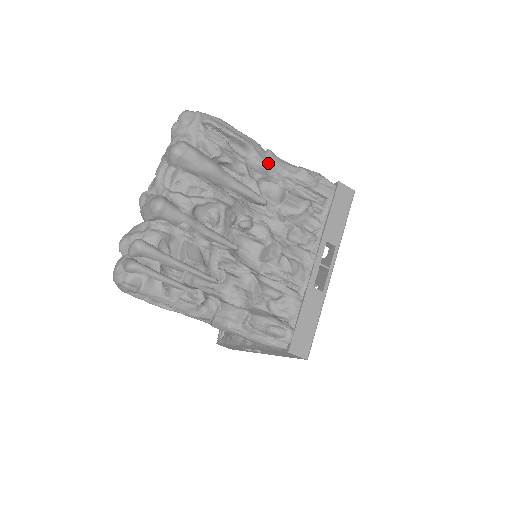
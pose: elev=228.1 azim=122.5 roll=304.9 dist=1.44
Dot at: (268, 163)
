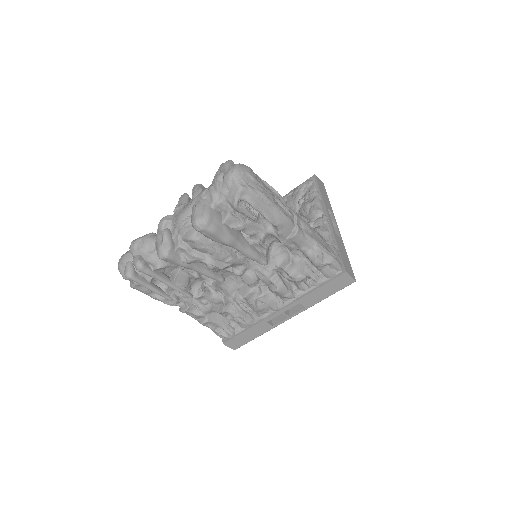
Dot at: (288, 239)
